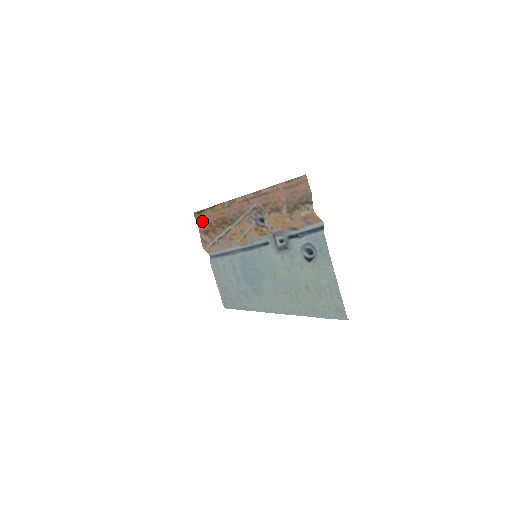
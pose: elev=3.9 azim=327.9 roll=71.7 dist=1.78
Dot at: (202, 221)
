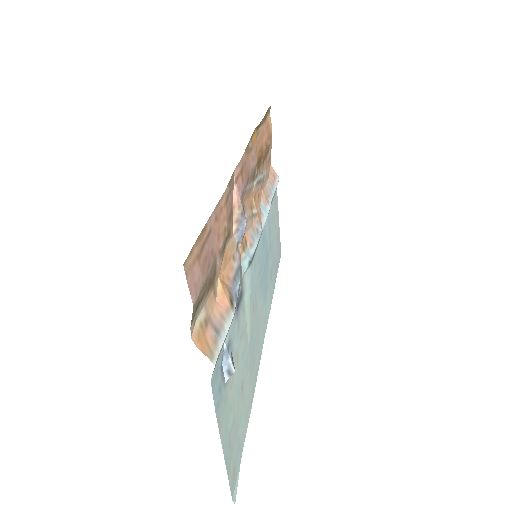
Dot at: (268, 129)
